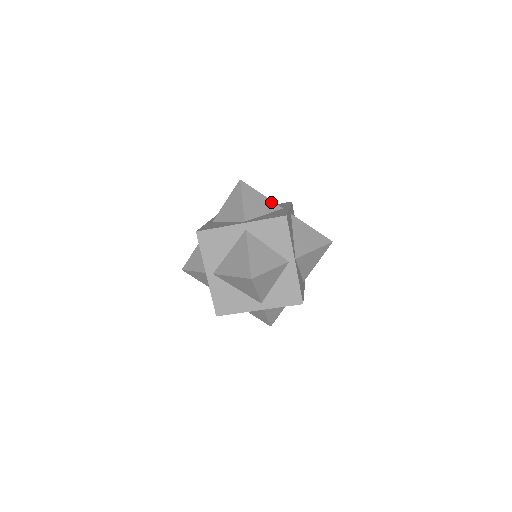
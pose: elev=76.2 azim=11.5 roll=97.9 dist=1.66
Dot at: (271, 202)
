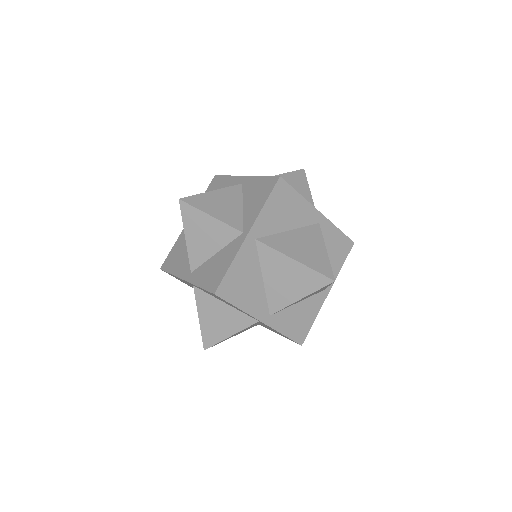
Dot at: occluded
